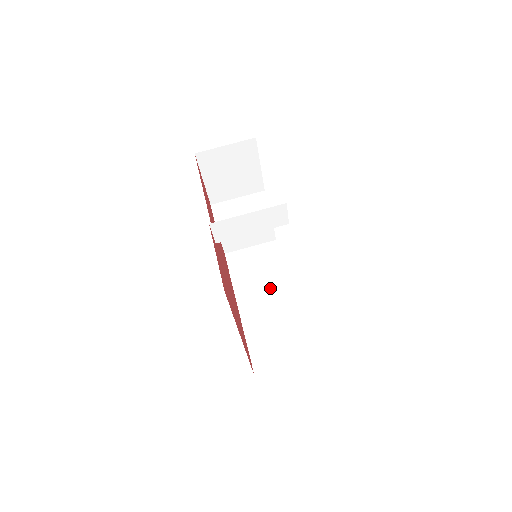
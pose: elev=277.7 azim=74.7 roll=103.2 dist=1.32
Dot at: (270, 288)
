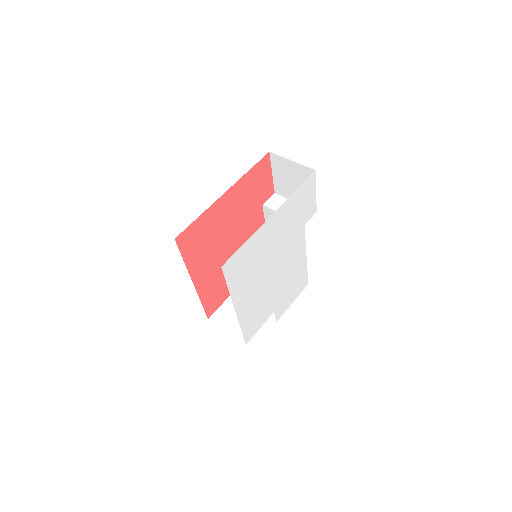
Dot at: occluded
